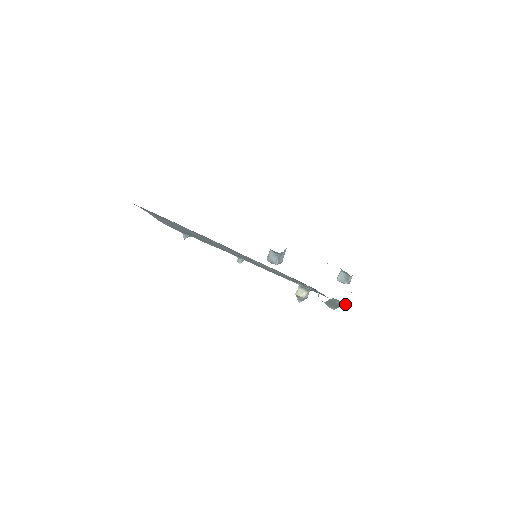
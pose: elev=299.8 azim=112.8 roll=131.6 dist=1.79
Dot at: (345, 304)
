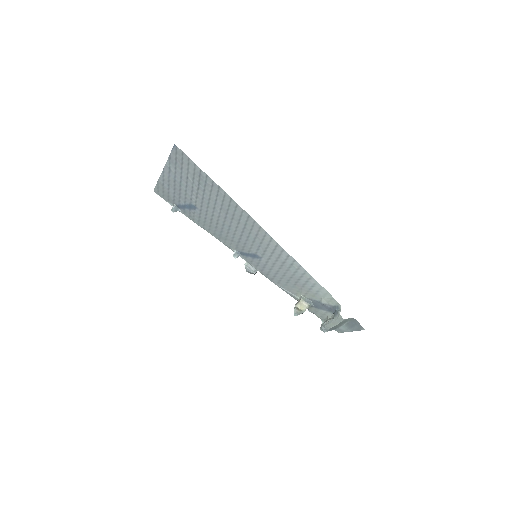
Dot at: (357, 327)
